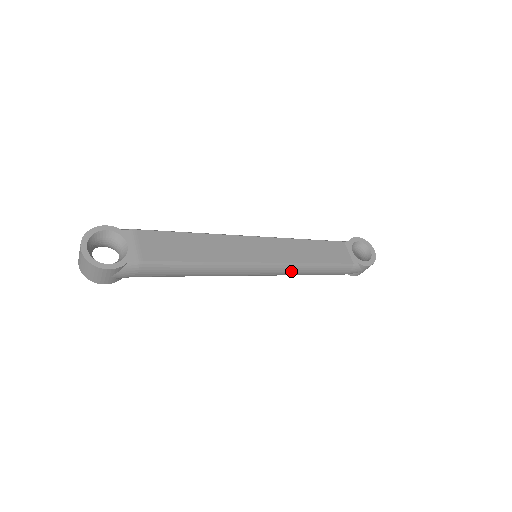
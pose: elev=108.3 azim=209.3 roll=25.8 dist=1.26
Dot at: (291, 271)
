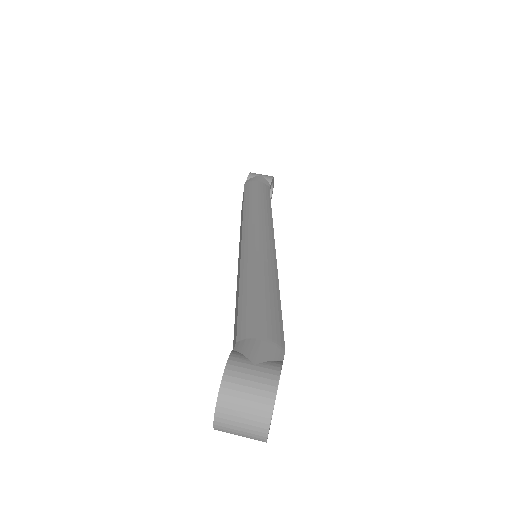
Dot at: occluded
